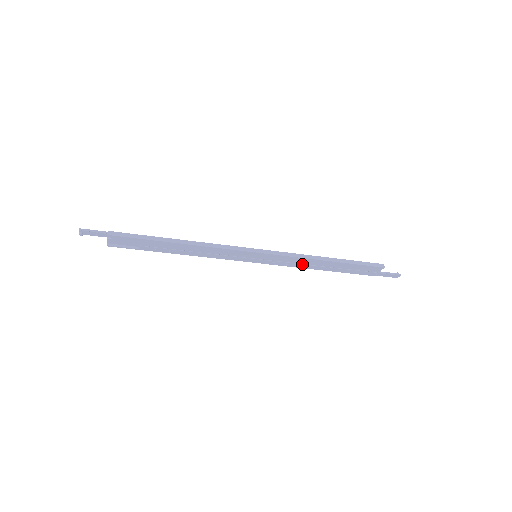
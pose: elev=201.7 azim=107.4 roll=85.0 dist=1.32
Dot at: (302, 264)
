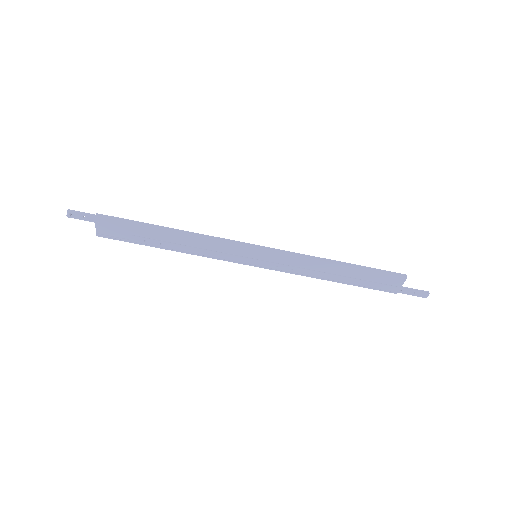
Dot at: (309, 270)
